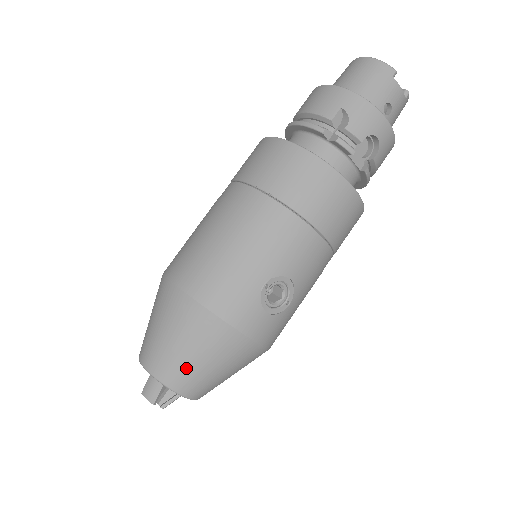
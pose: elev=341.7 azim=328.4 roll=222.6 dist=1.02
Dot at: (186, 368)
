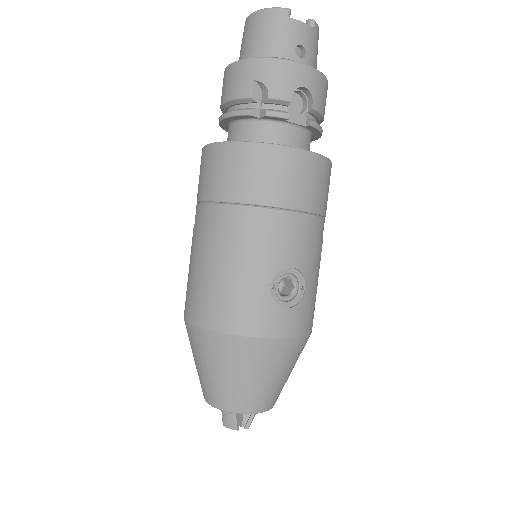
Dot at: (244, 391)
